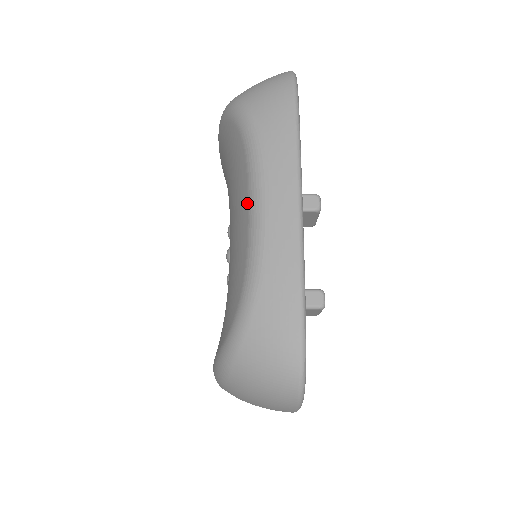
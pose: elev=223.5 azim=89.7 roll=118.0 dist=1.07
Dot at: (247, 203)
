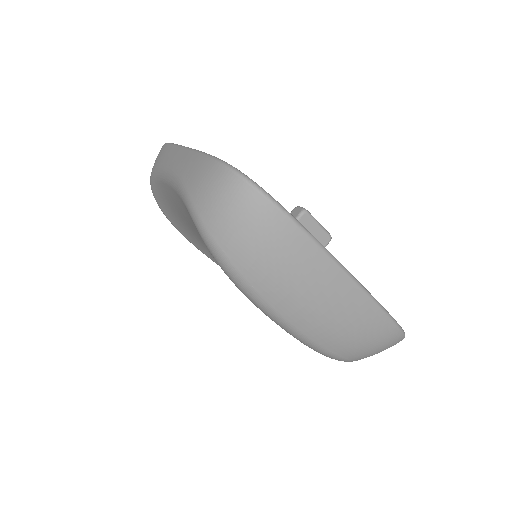
Dot at: (167, 186)
